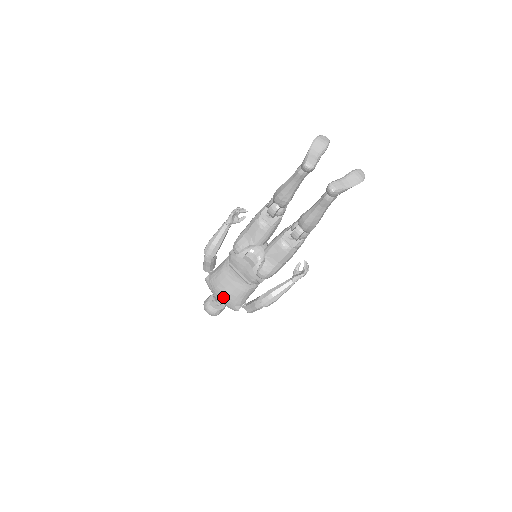
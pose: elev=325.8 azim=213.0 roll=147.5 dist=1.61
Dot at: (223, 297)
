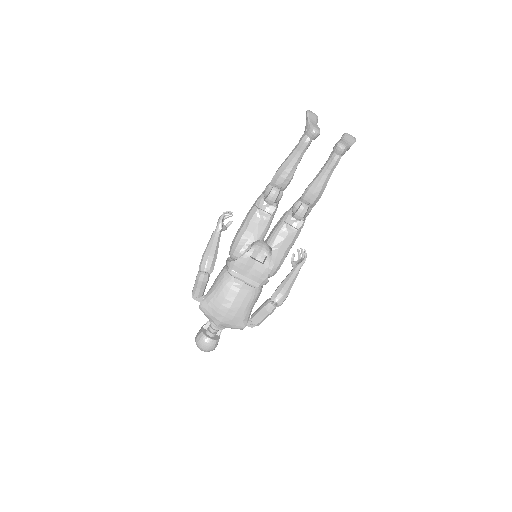
Dot at: (230, 314)
